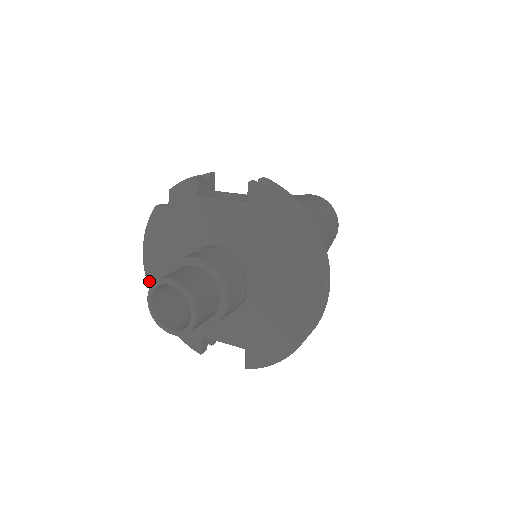
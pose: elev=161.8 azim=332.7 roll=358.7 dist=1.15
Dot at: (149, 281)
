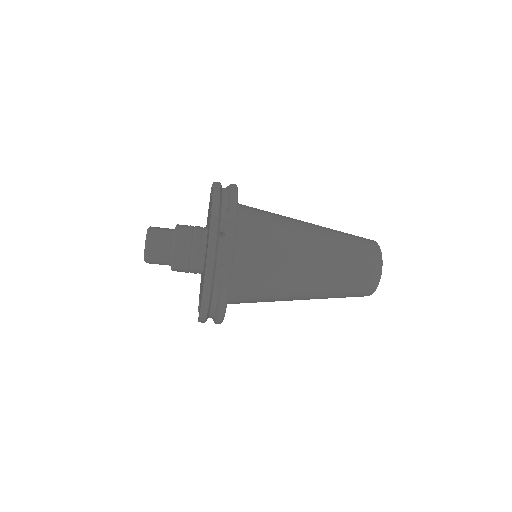
Dot at: occluded
